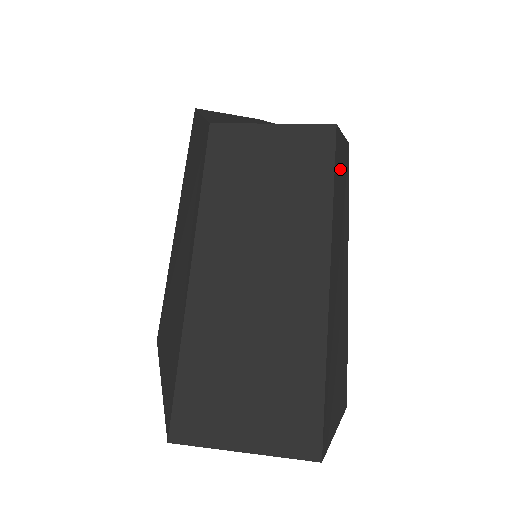
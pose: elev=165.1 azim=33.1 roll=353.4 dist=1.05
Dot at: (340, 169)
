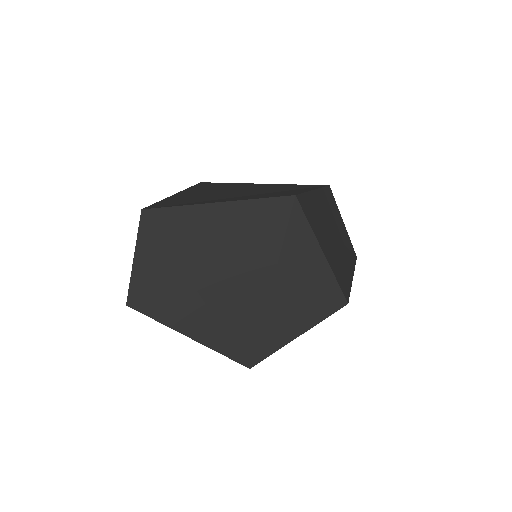
Dot at: (331, 258)
